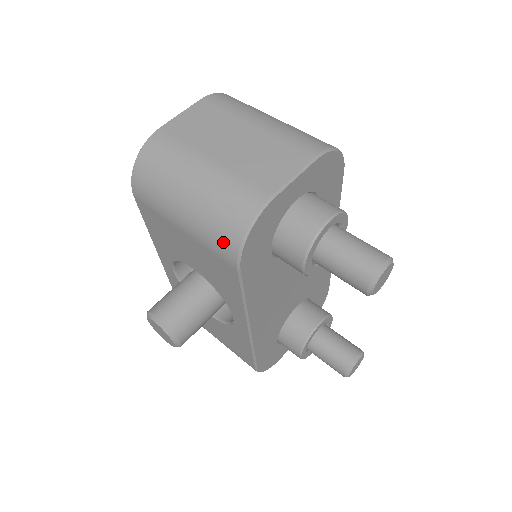
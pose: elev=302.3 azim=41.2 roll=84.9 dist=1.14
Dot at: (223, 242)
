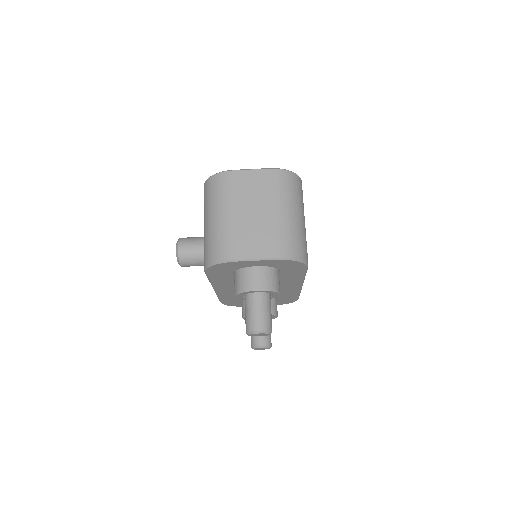
Dot at: (205, 256)
